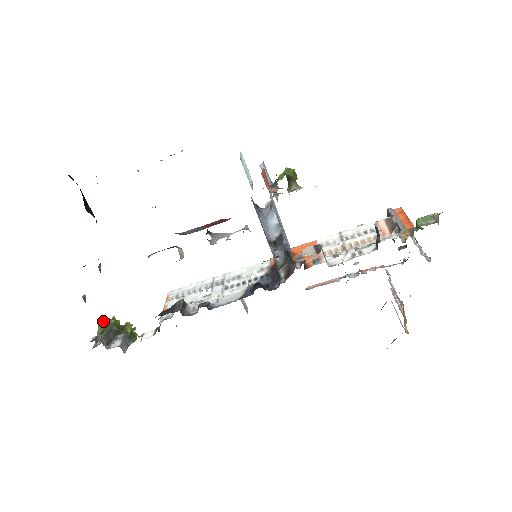
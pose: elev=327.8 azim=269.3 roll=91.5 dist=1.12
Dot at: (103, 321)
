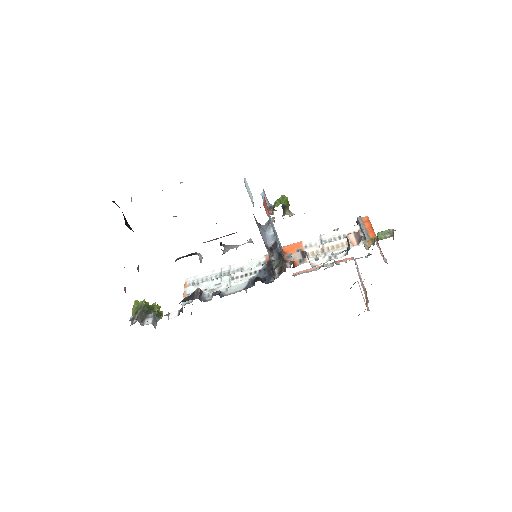
Dot at: (136, 303)
